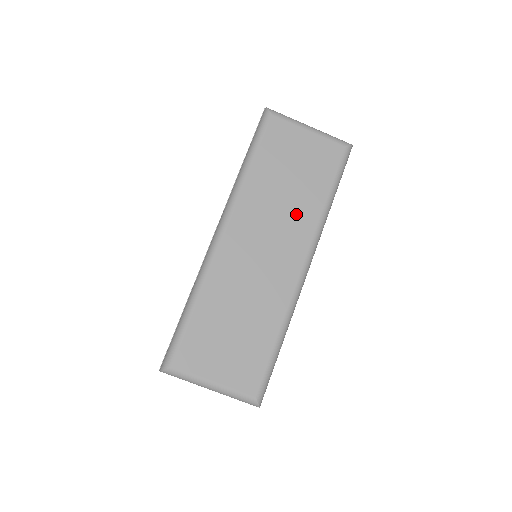
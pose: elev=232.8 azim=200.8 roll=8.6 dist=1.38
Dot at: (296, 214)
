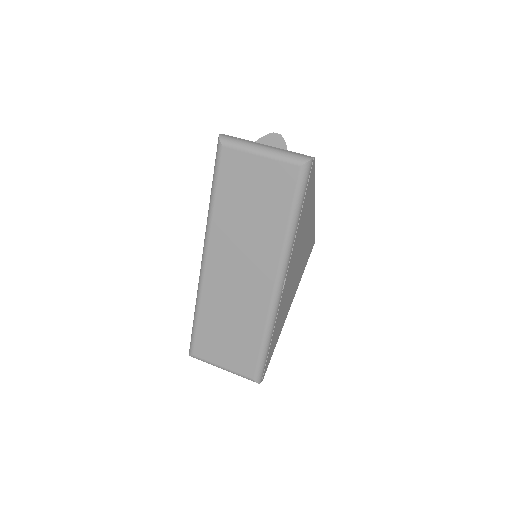
Dot at: (261, 241)
